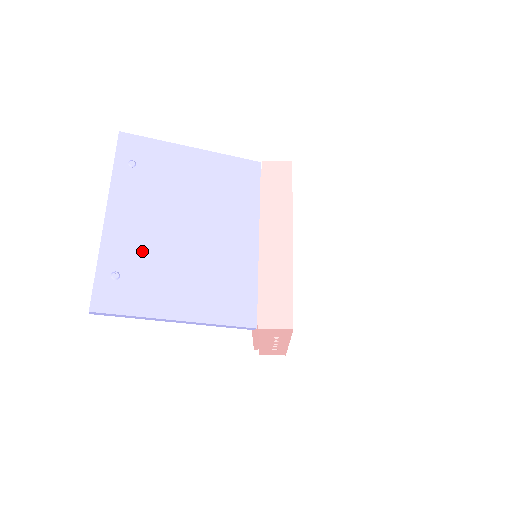
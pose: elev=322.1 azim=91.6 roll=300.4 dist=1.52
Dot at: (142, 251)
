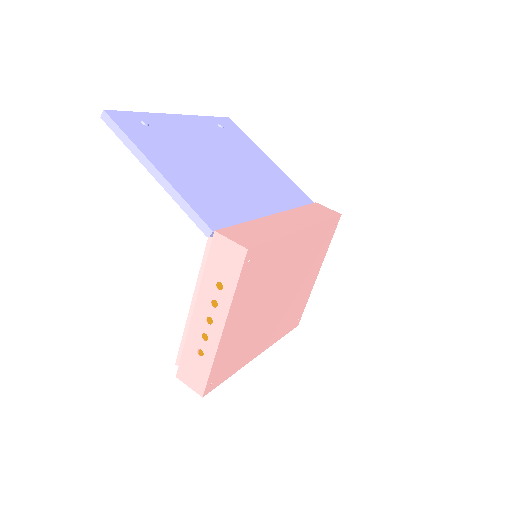
Dot at: (178, 137)
